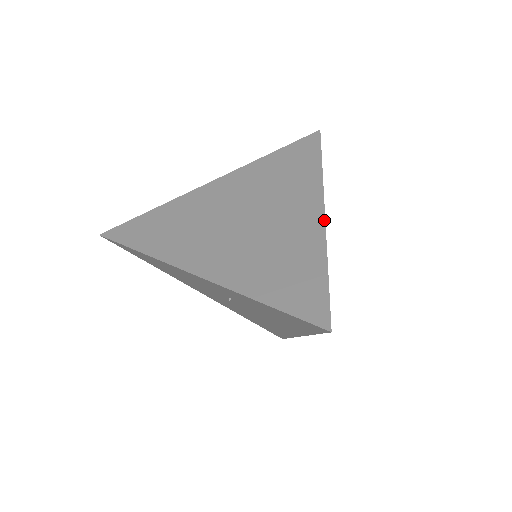
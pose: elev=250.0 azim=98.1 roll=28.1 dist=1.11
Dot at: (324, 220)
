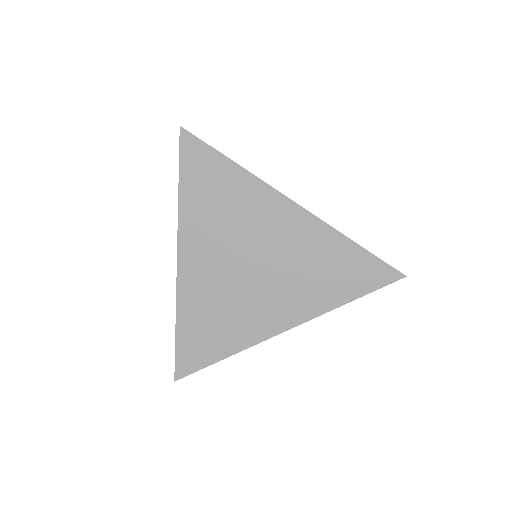
Dot at: occluded
